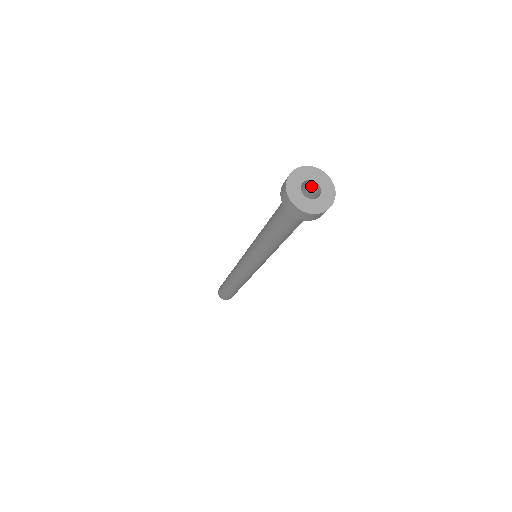
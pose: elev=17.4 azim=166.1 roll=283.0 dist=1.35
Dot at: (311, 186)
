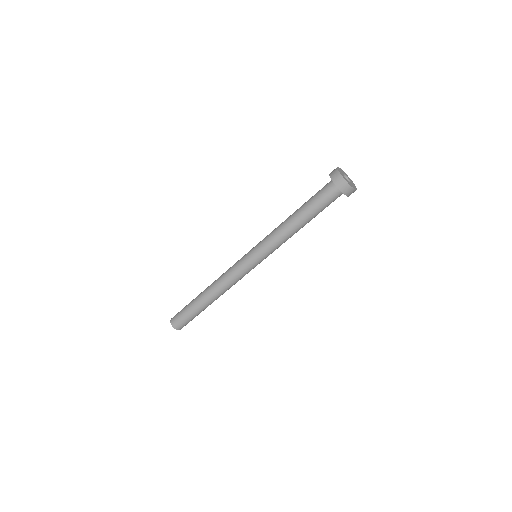
Dot at: occluded
